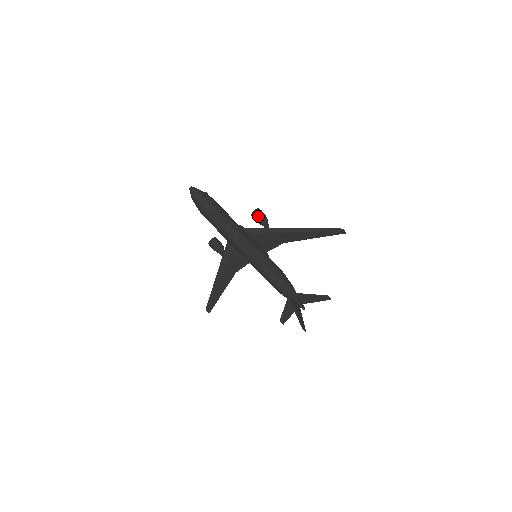
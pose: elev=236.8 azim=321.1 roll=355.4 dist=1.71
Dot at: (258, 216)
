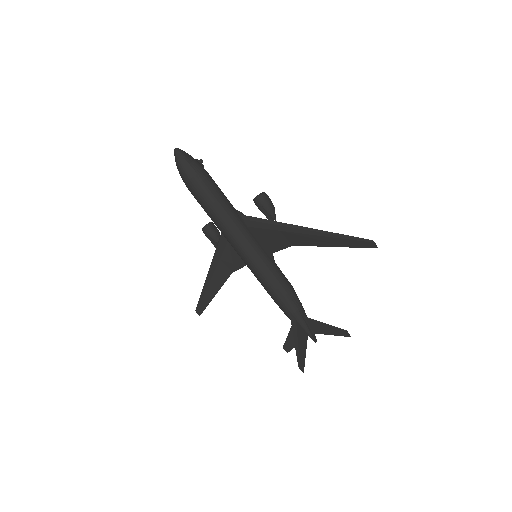
Dot at: (260, 202)
